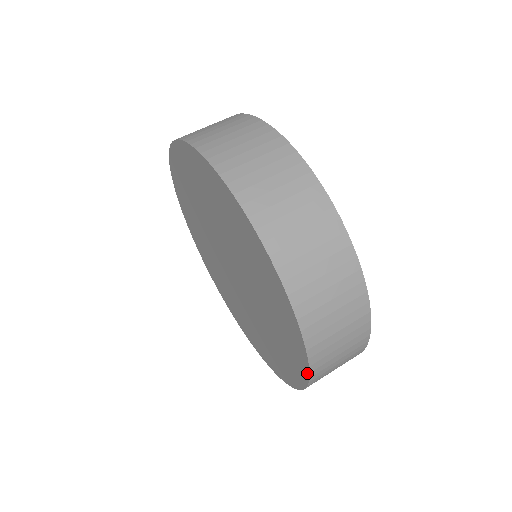
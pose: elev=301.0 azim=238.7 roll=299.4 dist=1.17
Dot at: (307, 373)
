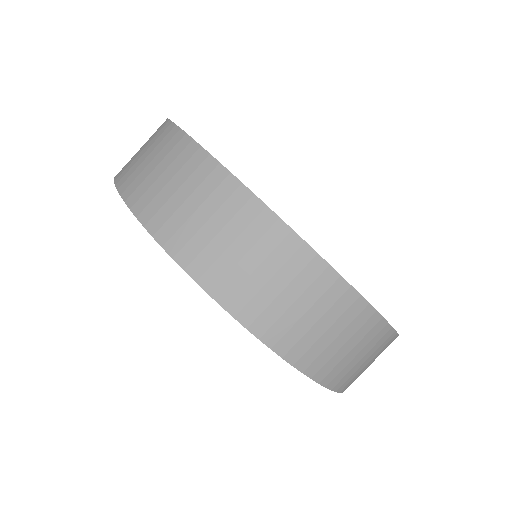
Dot at: occluded
